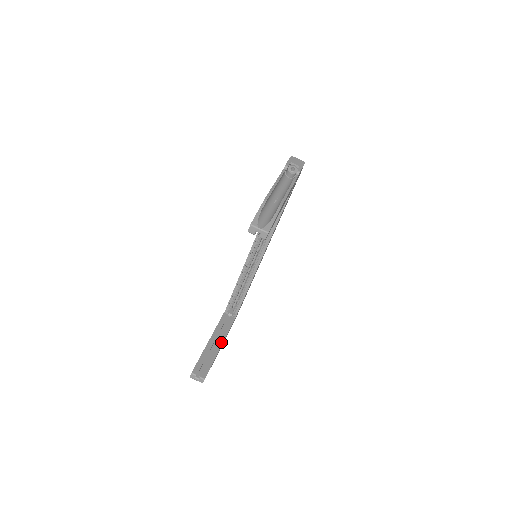
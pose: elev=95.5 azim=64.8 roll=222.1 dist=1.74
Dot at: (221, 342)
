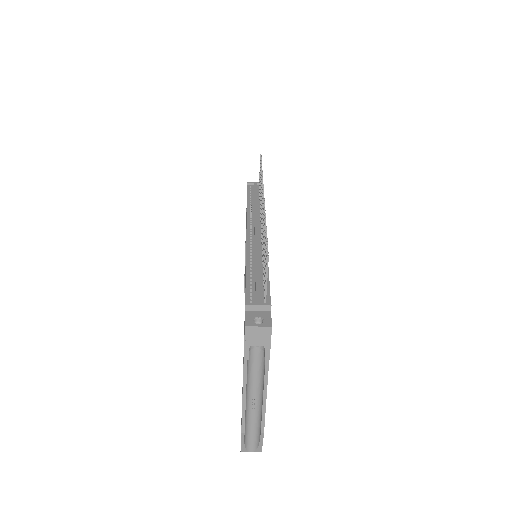
Dot at: occluded
